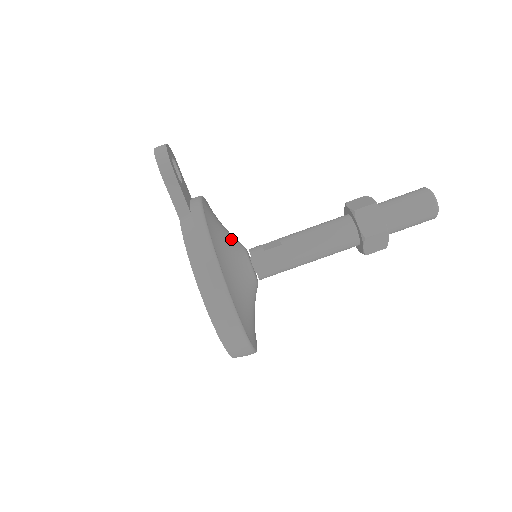
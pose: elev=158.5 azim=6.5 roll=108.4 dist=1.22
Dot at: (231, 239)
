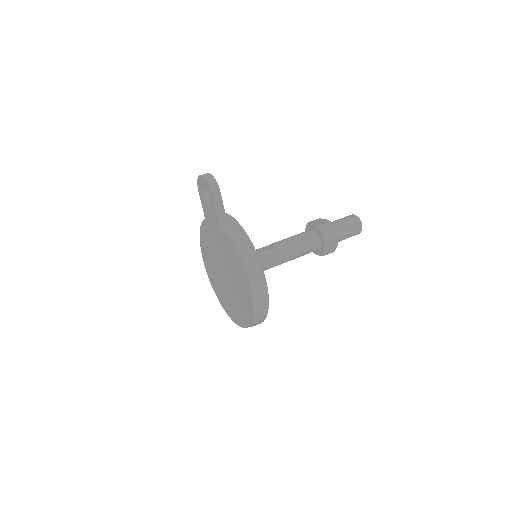
Dot at: occluded
